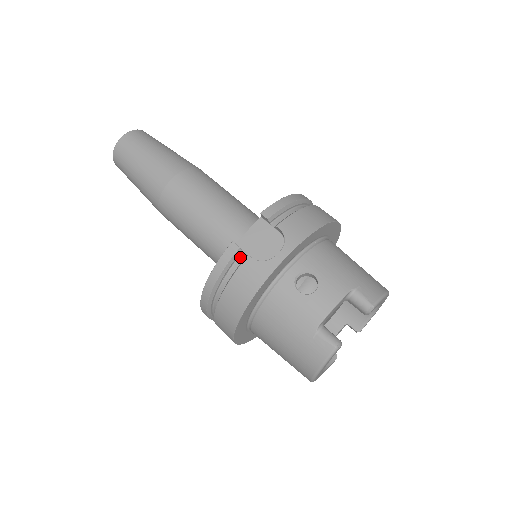
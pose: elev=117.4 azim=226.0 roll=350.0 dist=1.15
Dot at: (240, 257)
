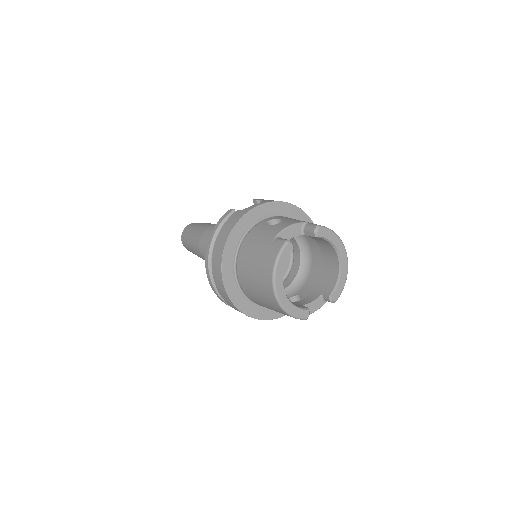
Dot at: occluded
